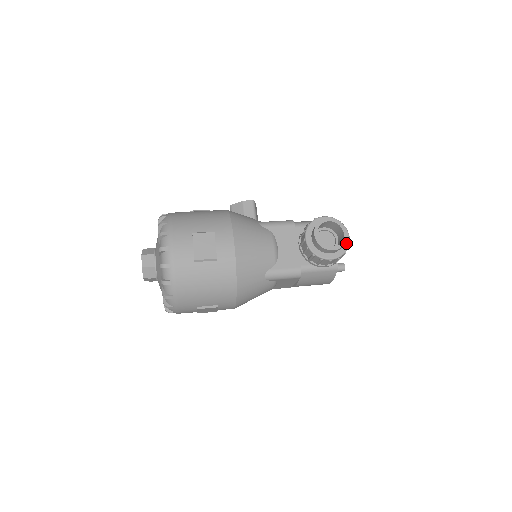
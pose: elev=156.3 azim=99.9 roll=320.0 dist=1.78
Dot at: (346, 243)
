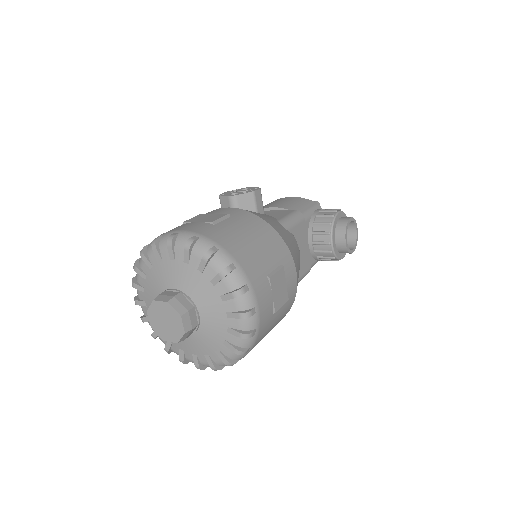
Dot at: occluded
